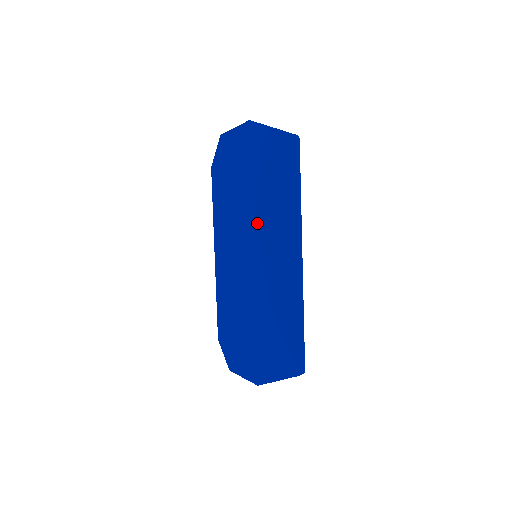
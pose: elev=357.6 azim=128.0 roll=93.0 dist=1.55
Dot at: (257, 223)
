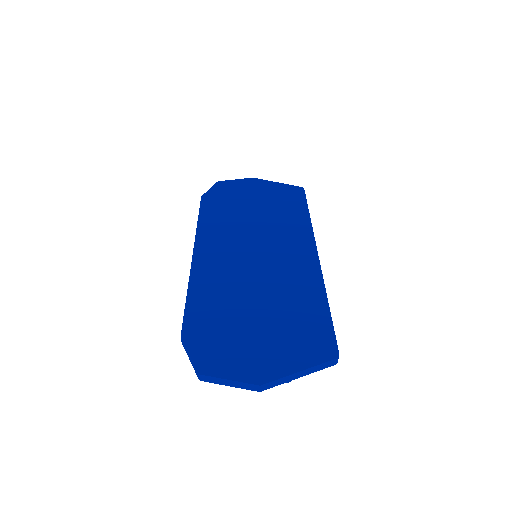
Dot at: (261, 230)
